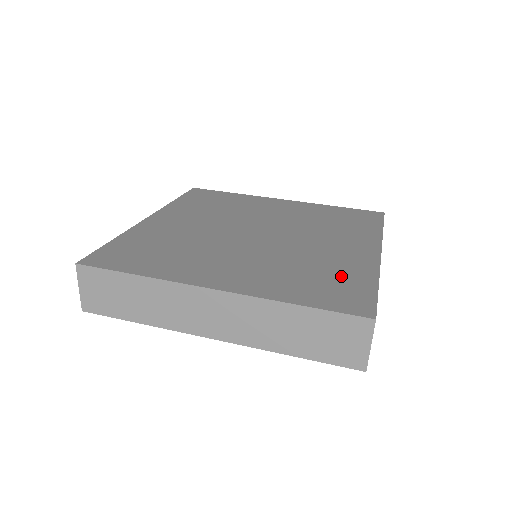
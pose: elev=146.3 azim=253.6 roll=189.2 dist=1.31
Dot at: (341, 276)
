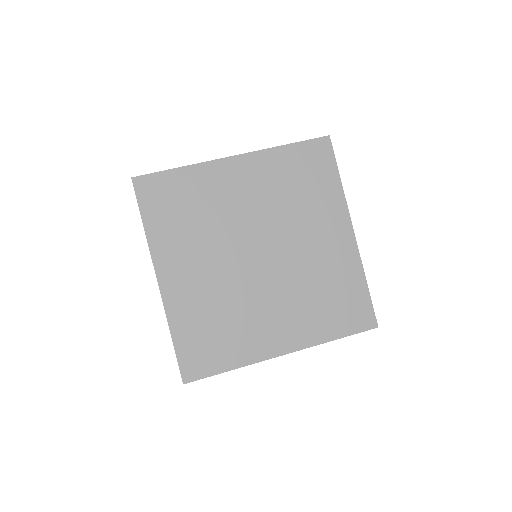
Dot at: (344, 288)
